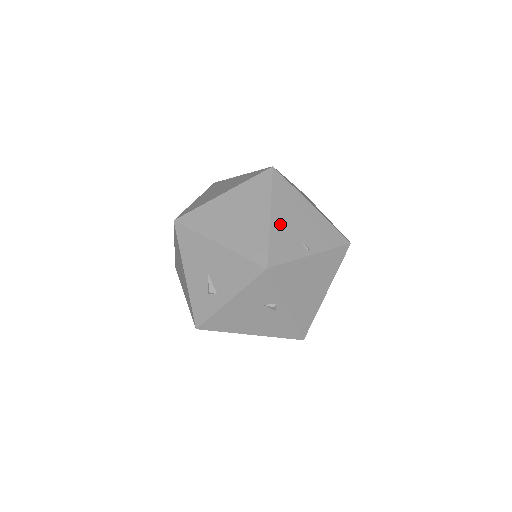
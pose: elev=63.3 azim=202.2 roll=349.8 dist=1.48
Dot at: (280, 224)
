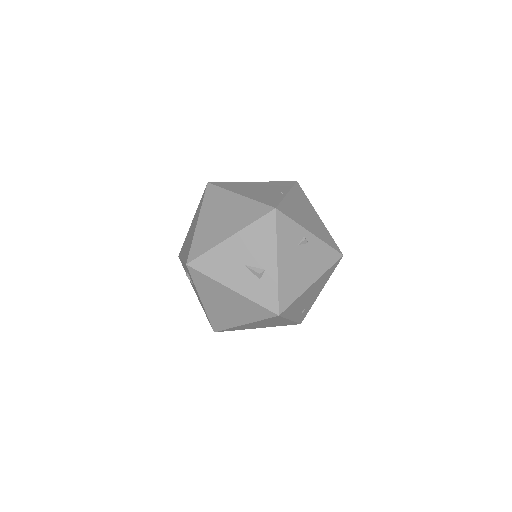
Dot at: (251, 194)
